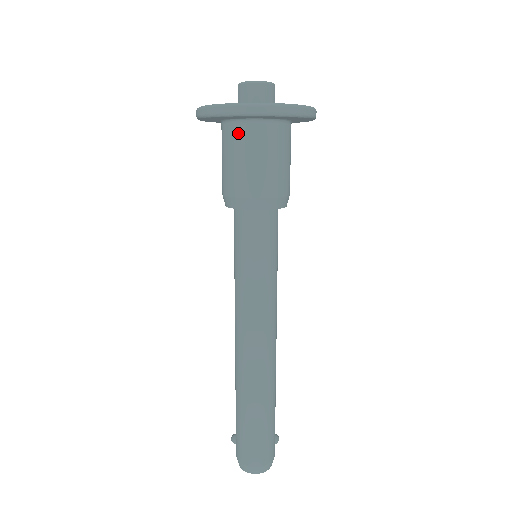
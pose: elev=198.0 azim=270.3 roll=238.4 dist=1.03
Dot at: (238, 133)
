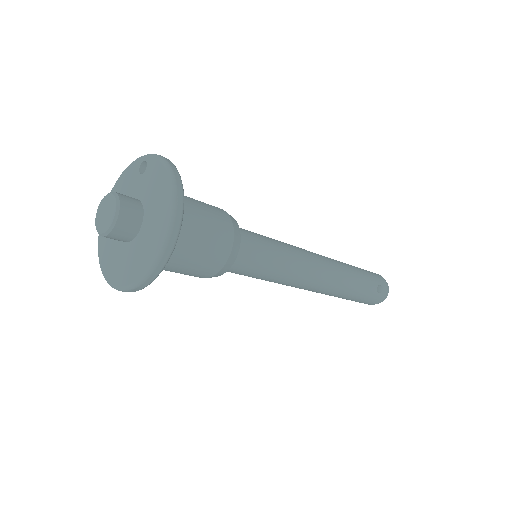
Dot at: occluded
